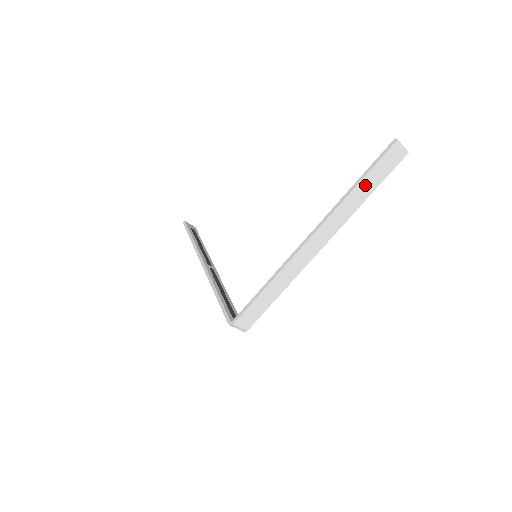
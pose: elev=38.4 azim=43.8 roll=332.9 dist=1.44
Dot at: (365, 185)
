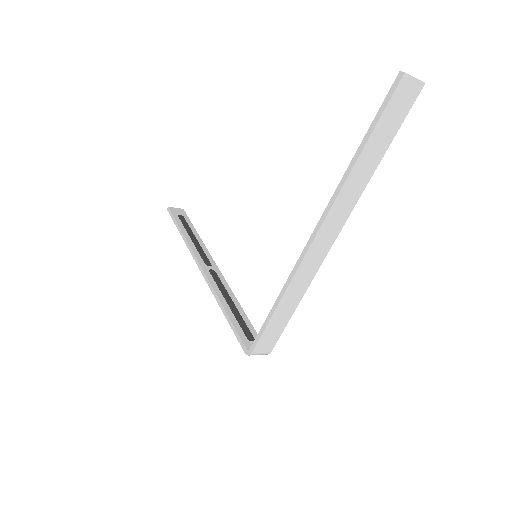
Dot at: (371, 150)
